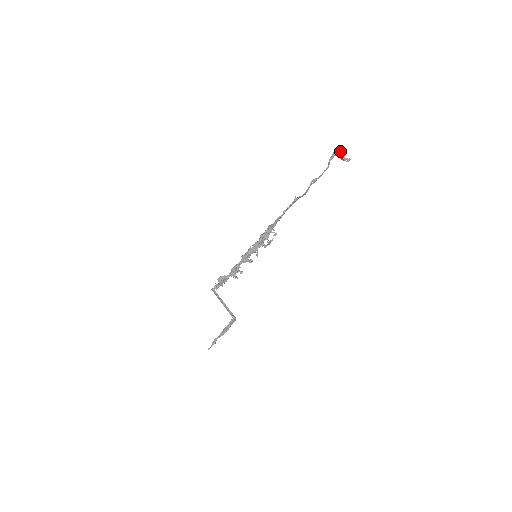
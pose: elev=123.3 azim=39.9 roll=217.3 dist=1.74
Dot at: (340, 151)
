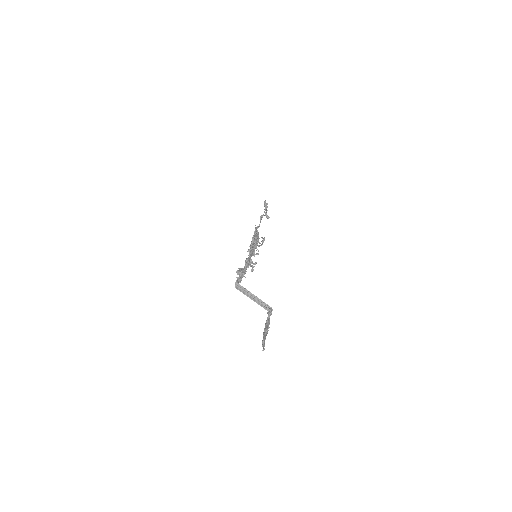
Dot at: (266, 203)
